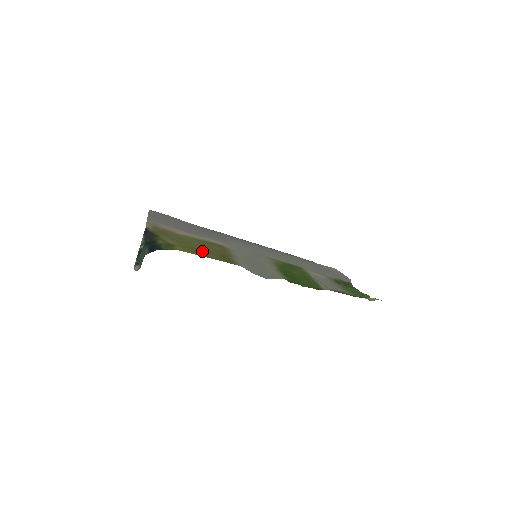
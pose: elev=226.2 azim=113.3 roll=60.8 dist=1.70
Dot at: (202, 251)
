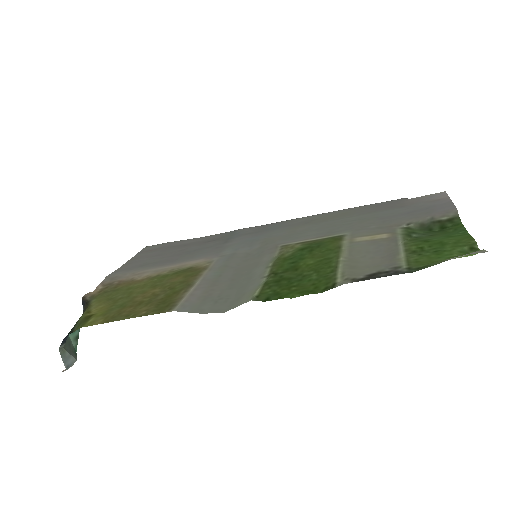
Dot at: (135, 305)
